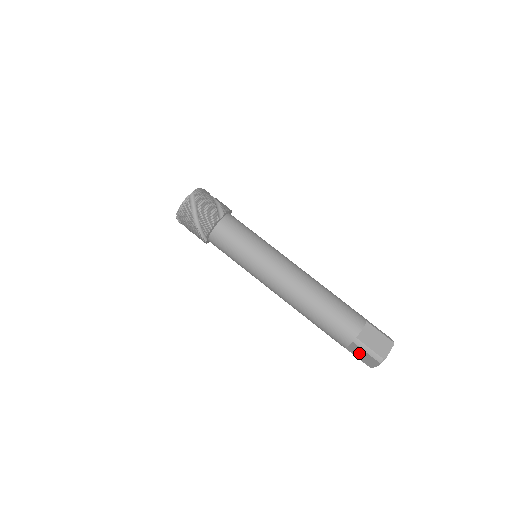
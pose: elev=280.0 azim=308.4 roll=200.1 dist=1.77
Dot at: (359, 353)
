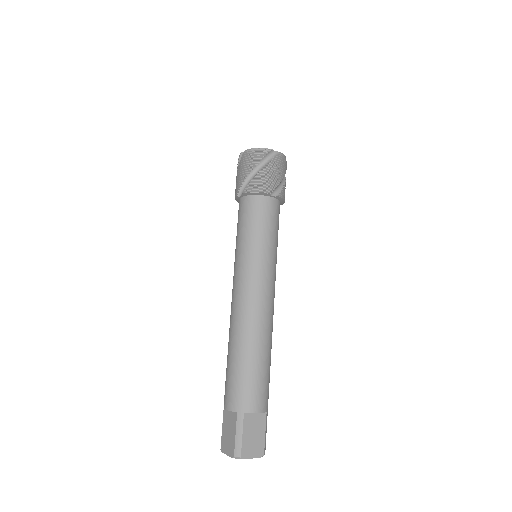
Dot at: (229, 427)
